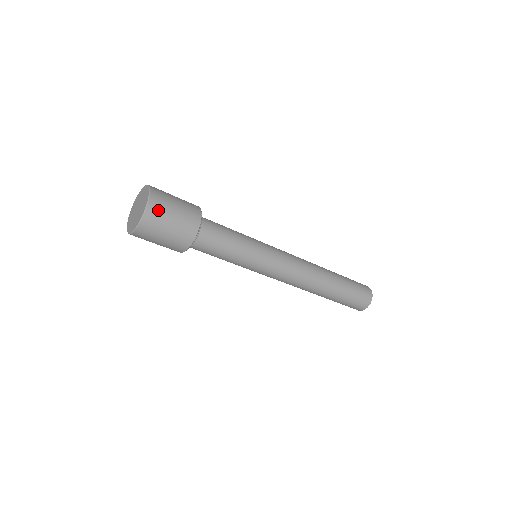
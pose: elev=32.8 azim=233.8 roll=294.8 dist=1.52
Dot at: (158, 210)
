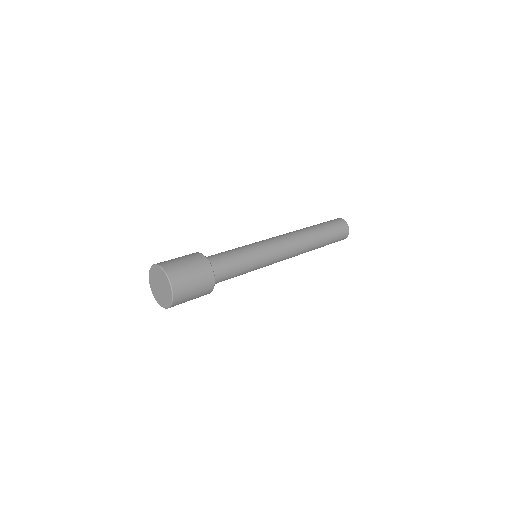
Dot at: occluded
